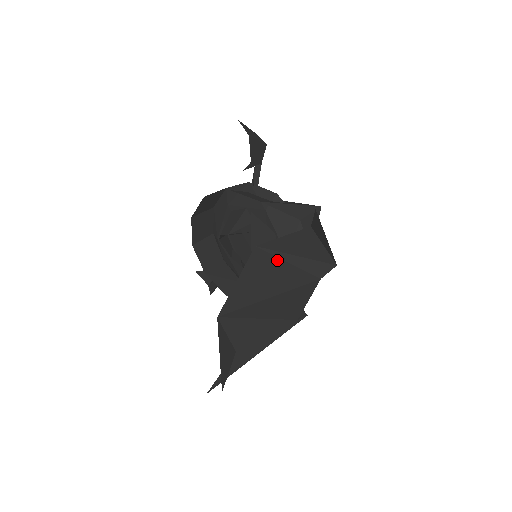
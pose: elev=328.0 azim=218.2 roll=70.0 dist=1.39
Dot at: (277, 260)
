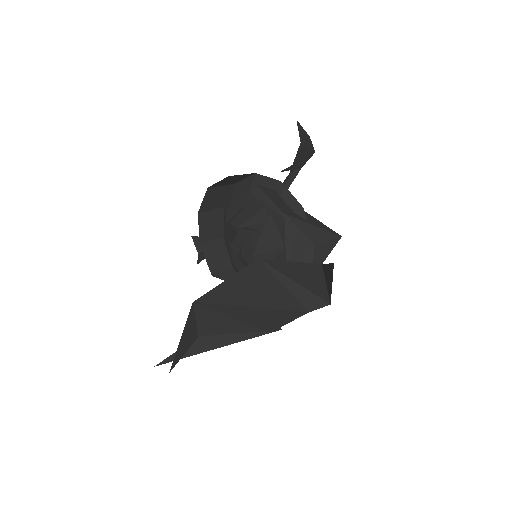
Dot at: (274, 279)
